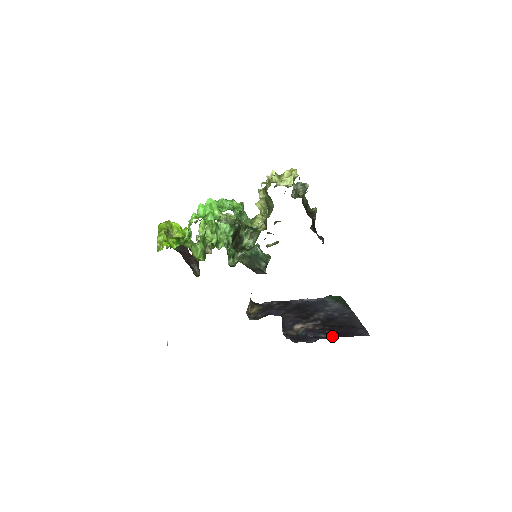
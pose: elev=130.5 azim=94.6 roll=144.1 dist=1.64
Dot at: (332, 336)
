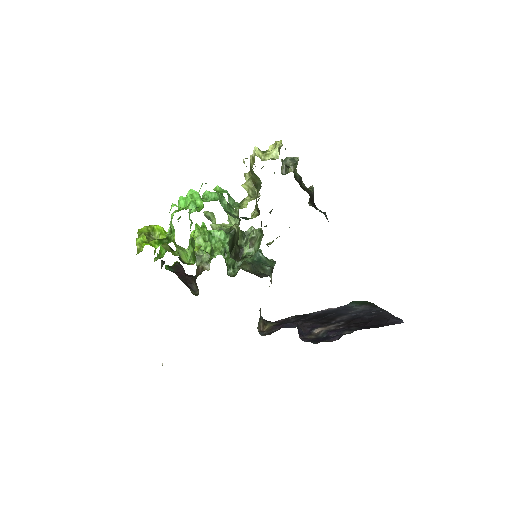
Dot at: occluded
